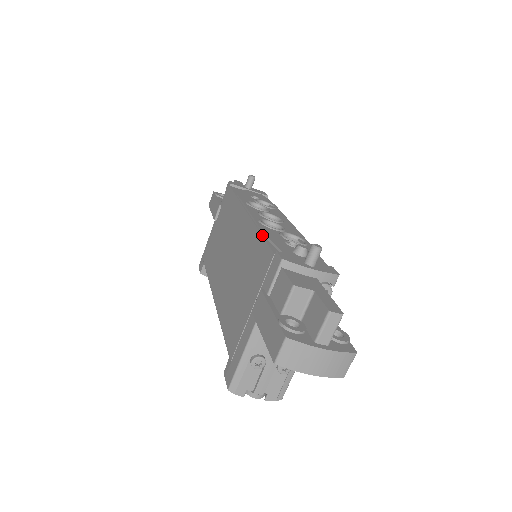
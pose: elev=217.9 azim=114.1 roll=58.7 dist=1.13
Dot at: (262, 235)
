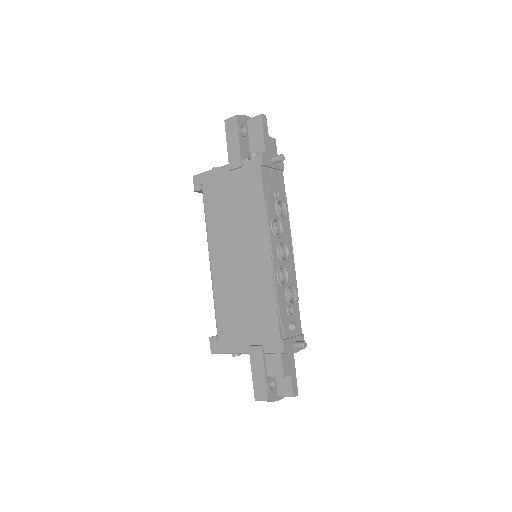
Dot at: (277, 306)
